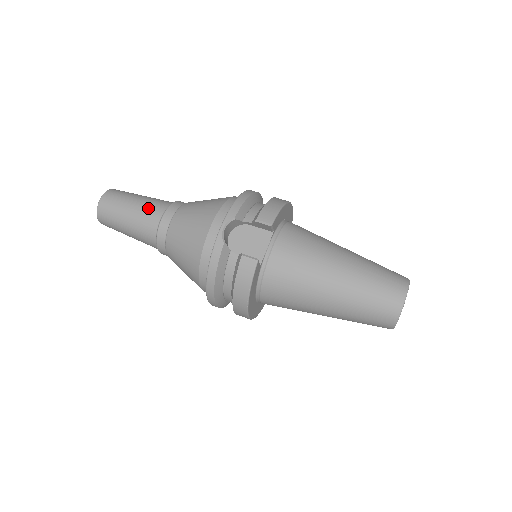
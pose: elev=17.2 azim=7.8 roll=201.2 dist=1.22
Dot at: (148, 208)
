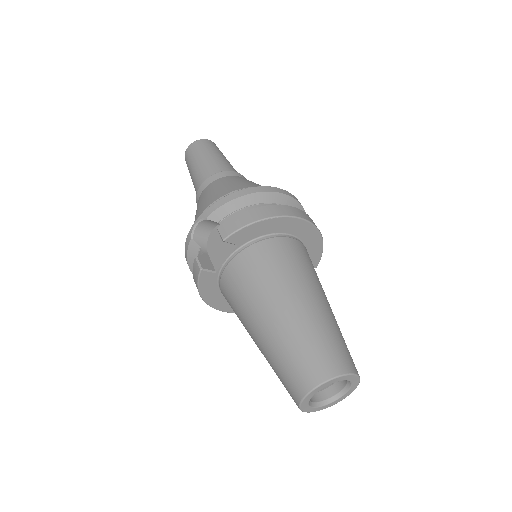
Dot at: (201, 171)
